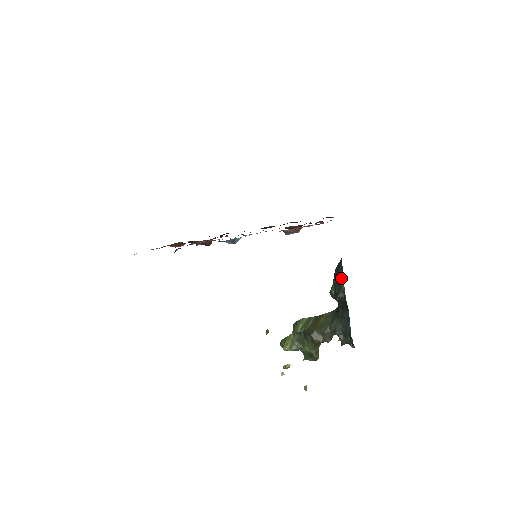
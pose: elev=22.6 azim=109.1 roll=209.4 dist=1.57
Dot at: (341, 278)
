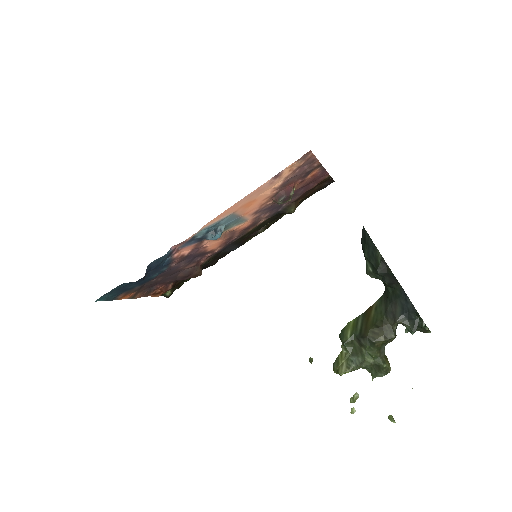
Dot at: (372, 247)
